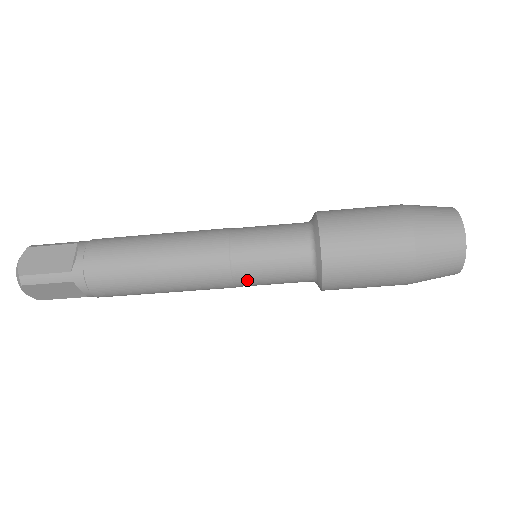
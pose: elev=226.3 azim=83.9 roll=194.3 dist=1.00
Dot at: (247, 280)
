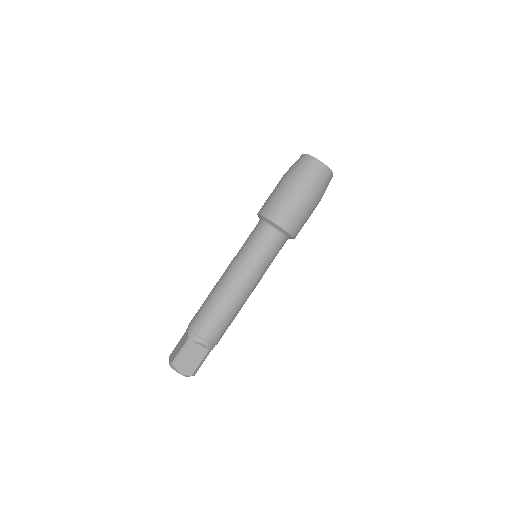
Dot at: (256, 262)
